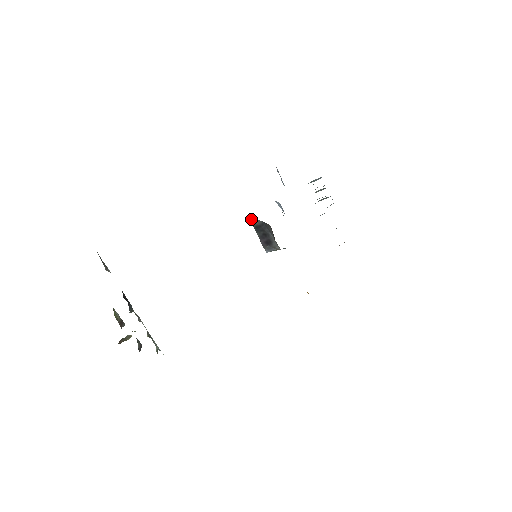
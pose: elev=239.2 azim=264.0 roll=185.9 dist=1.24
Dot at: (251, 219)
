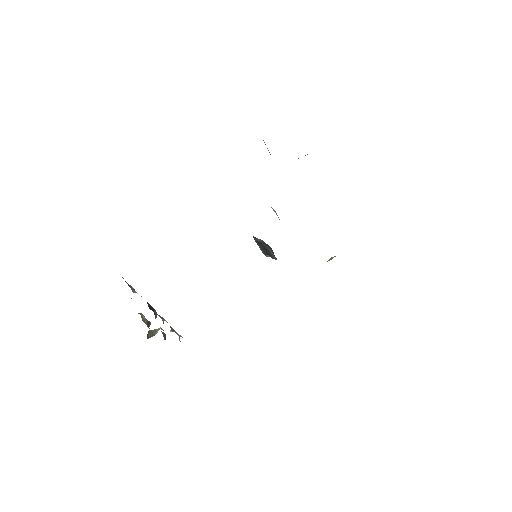
Dot at: (253, 236)
